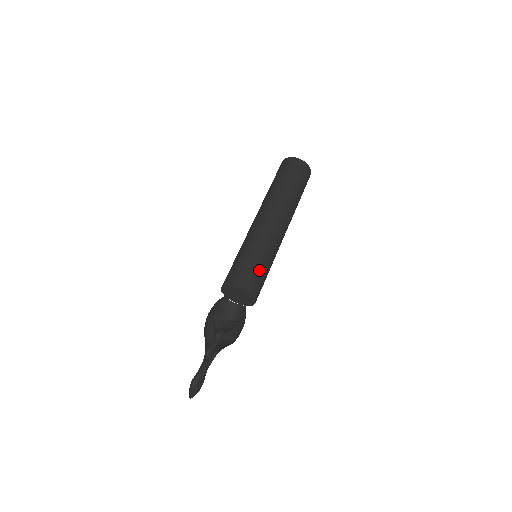
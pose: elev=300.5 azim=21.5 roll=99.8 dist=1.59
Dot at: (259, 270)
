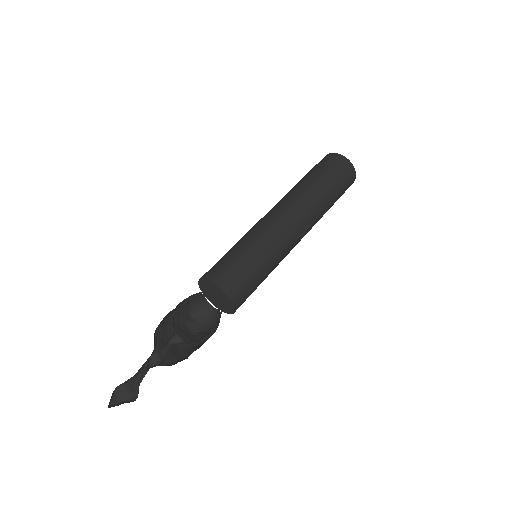
Dot at: occluded
